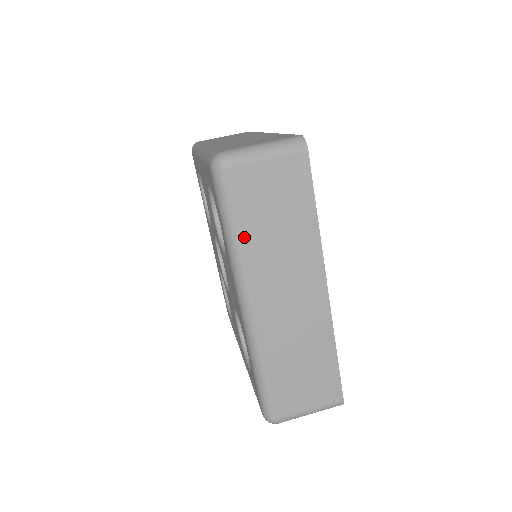
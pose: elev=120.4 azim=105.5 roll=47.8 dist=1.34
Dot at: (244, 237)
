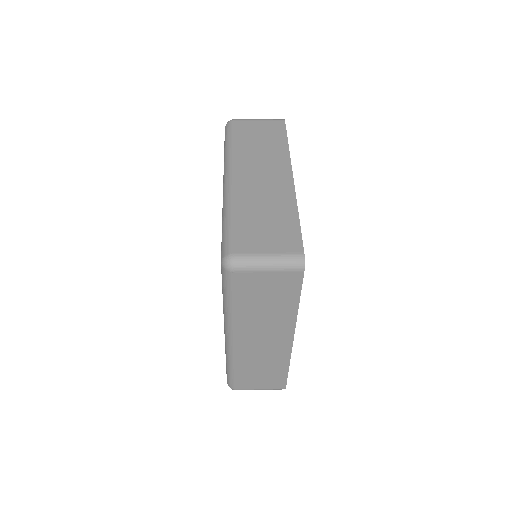
Dot at: (236, 145)
